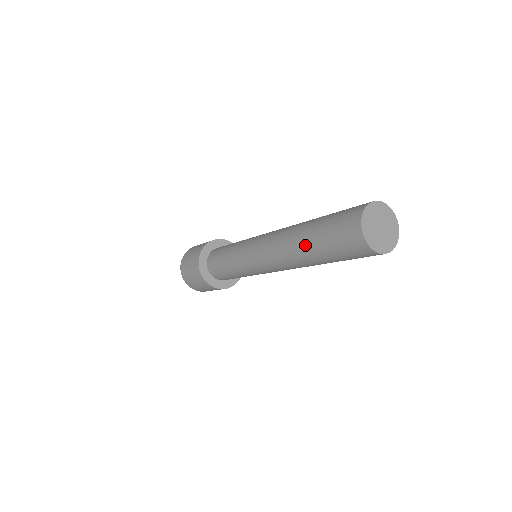
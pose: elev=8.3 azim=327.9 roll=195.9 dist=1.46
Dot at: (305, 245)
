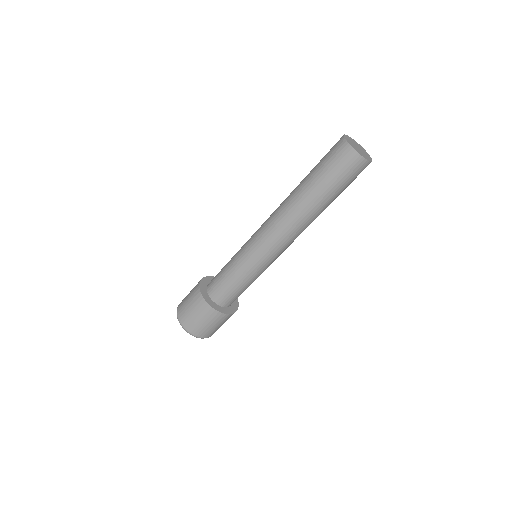
Dot at: (302, 184)
